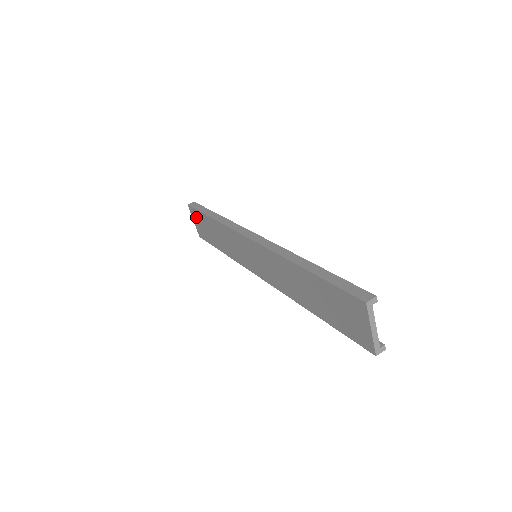
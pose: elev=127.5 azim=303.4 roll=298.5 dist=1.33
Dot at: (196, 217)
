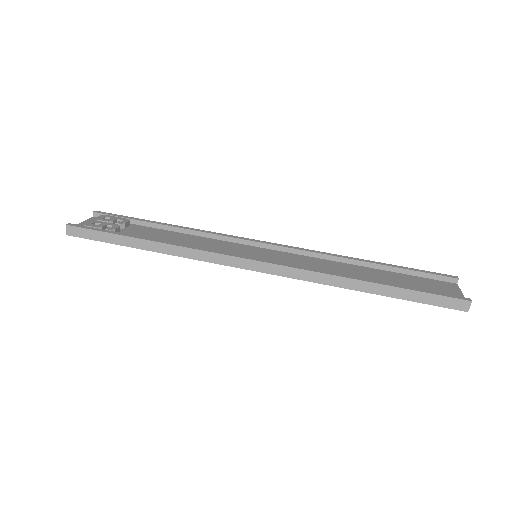
Dot at: occluded
